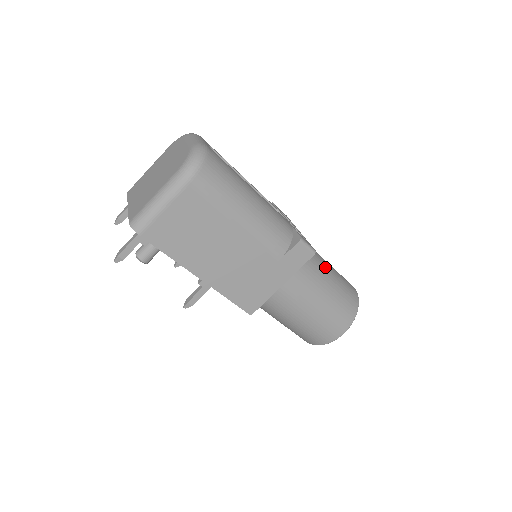
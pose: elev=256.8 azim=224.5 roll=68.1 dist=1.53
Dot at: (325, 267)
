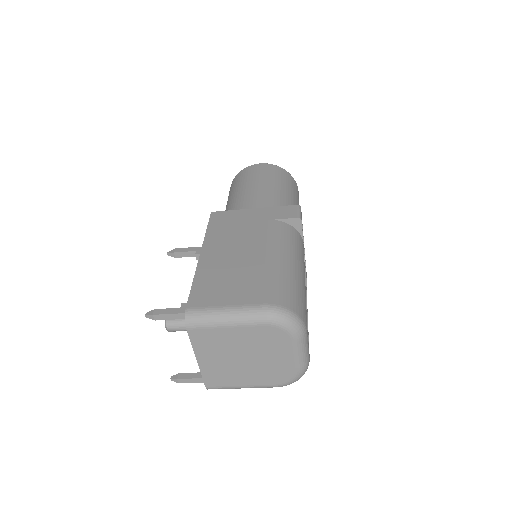
Dot at: occluded
